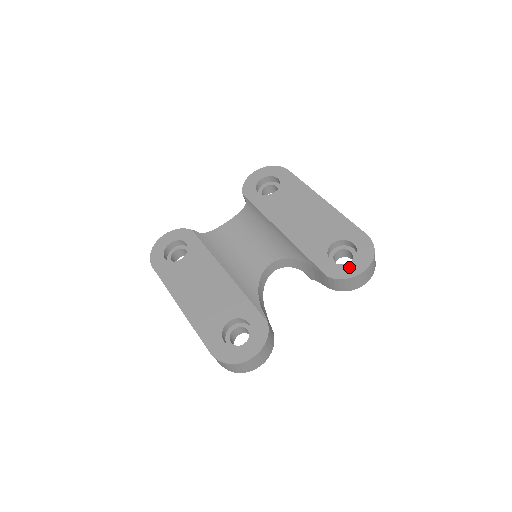
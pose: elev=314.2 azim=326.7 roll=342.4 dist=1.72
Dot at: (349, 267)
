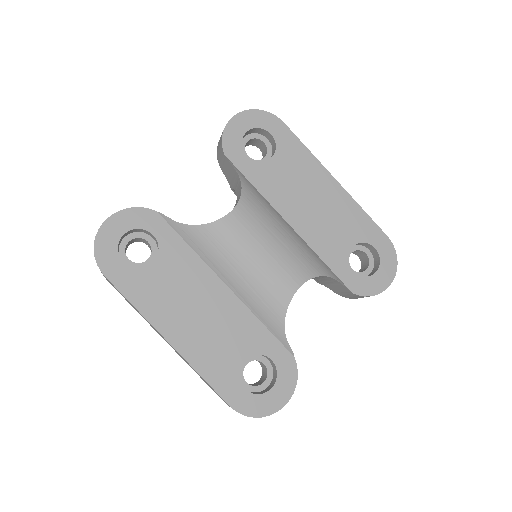
Dot at: (374, 281)
